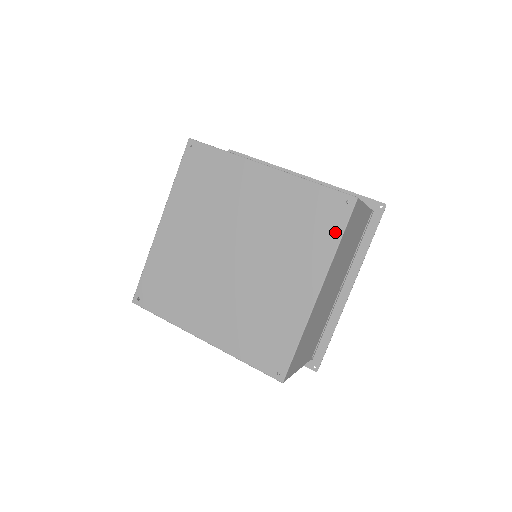
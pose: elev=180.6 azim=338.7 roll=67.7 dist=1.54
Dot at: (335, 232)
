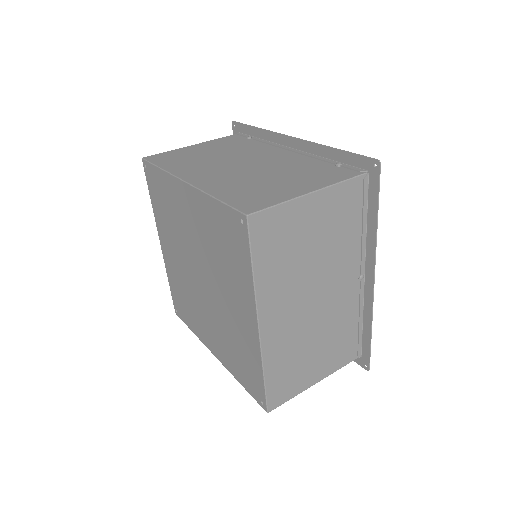
Dot at: (245, 259)
